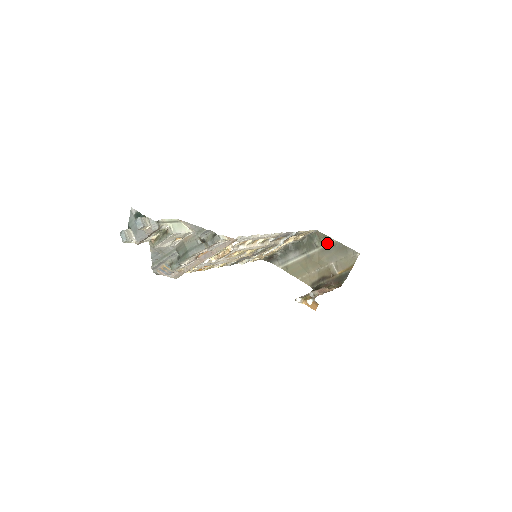
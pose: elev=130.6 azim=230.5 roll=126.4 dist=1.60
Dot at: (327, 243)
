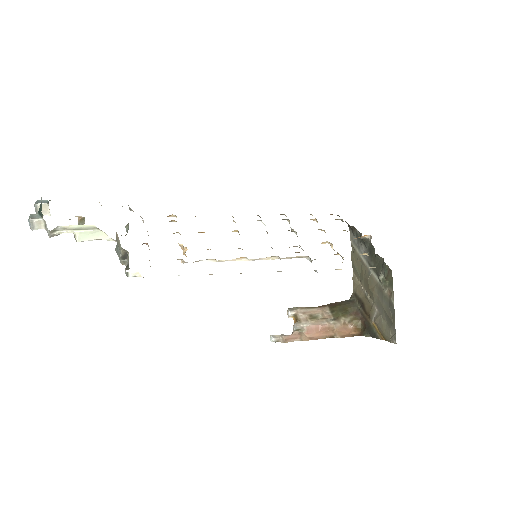
Dot at: (388, 291)
